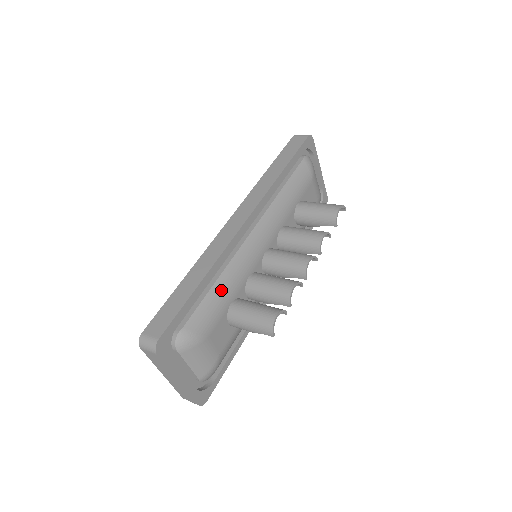
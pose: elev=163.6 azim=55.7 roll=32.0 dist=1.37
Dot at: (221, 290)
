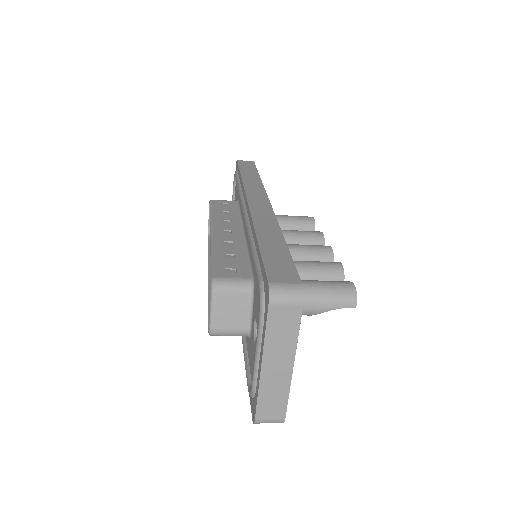
Dot at: occluded
